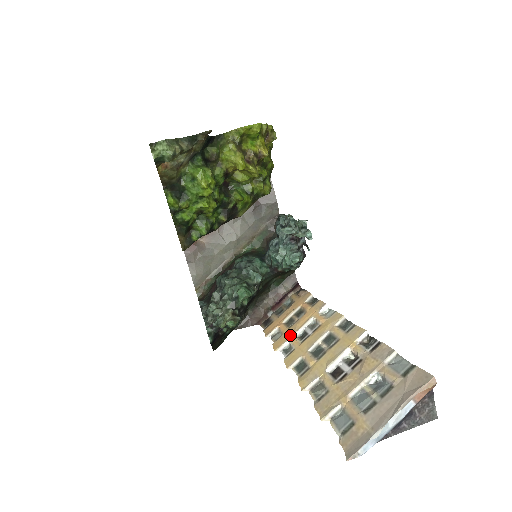
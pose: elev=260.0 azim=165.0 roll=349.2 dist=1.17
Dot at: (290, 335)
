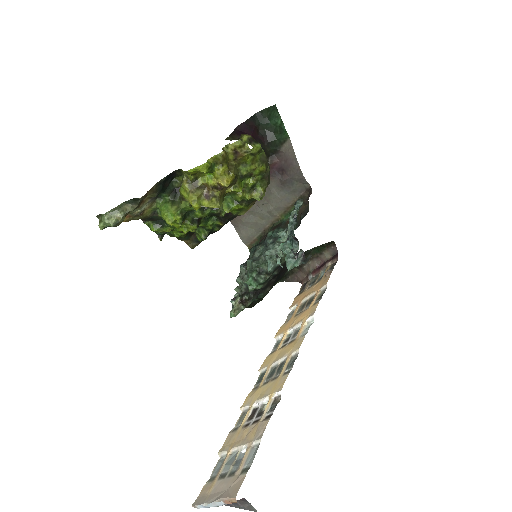
Dot at: (287, 328)
